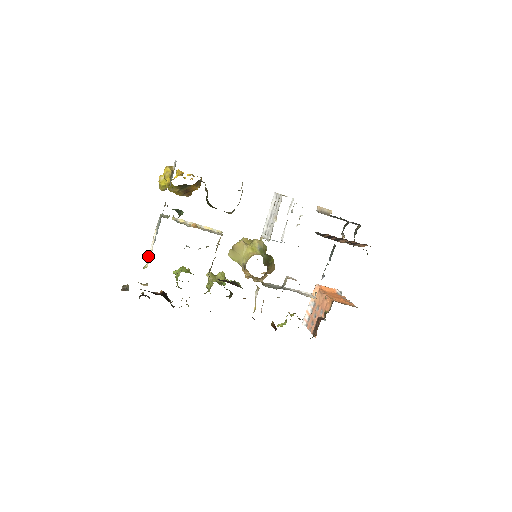
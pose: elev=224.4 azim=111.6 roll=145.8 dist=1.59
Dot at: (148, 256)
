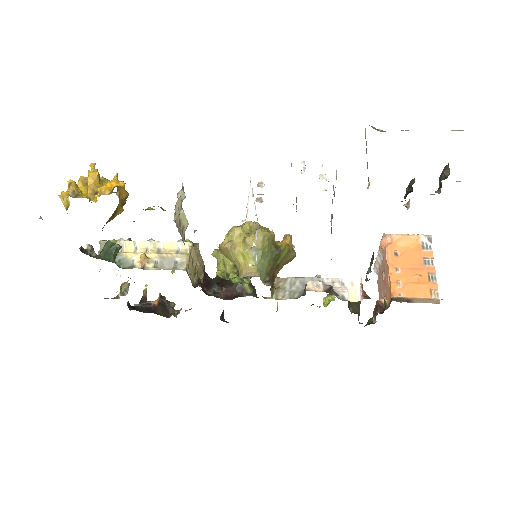
Dot at: occluded
